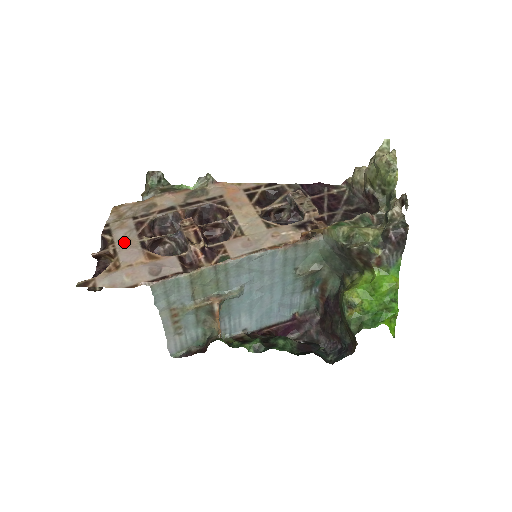
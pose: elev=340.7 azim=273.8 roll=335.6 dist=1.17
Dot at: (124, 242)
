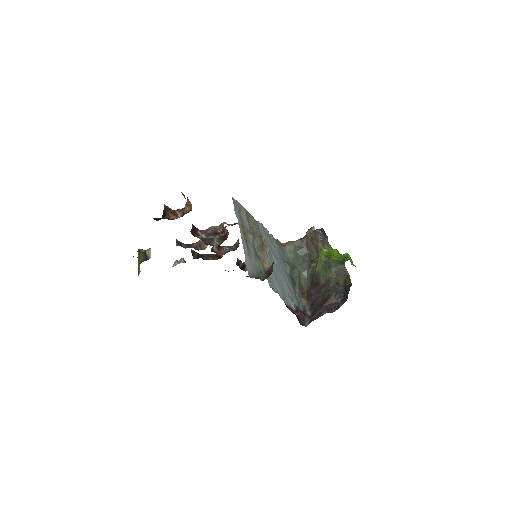
Dot at: occluded
